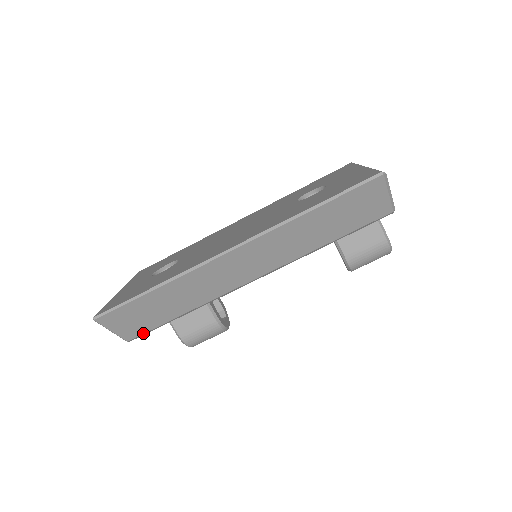
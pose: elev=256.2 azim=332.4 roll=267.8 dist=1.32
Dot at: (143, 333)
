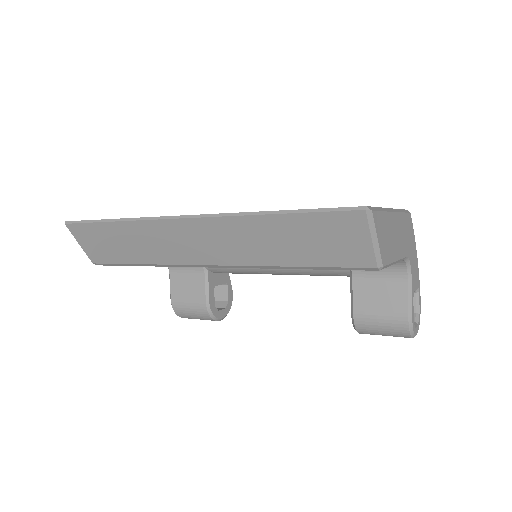
Dot at: (106, 263)
